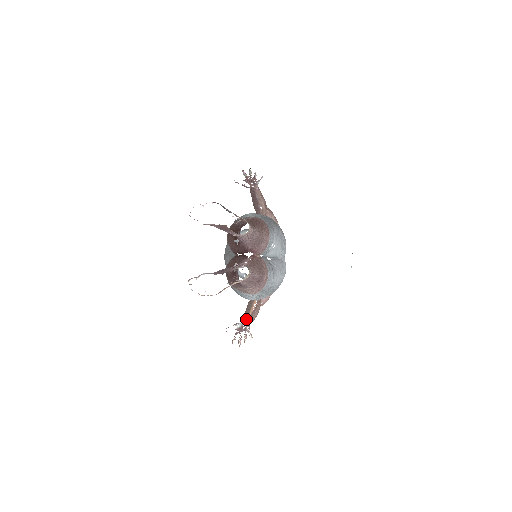
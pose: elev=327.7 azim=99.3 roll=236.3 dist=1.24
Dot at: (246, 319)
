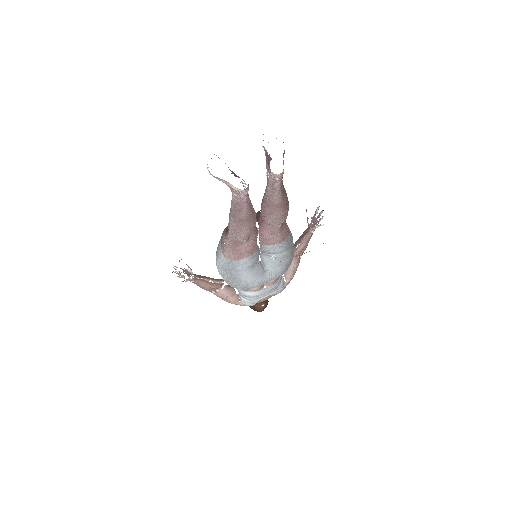
Dot at: (198, 276)
